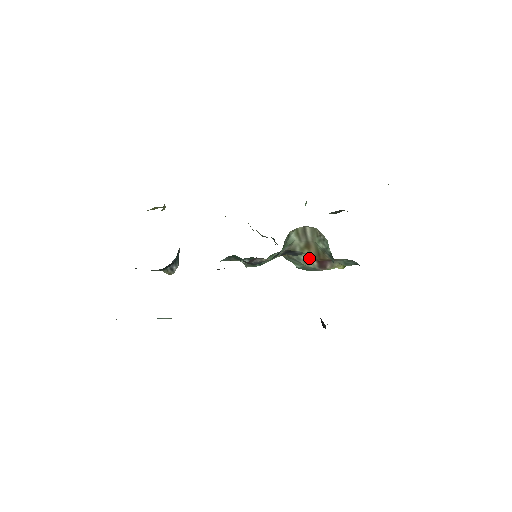
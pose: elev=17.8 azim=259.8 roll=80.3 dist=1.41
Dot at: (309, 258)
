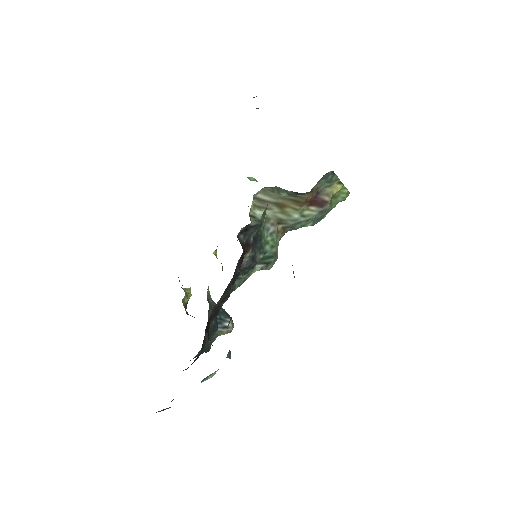
Dot at: (301, 211)
